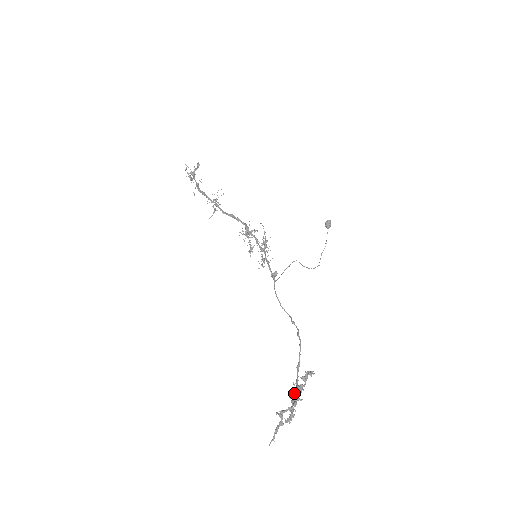
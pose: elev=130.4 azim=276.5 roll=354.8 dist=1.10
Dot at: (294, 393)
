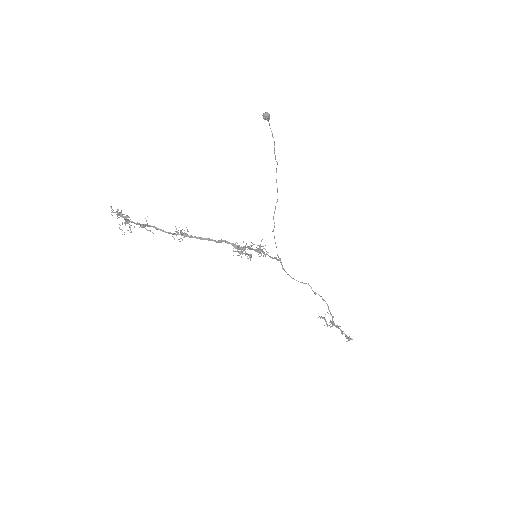
Dot at: (332, 321)
